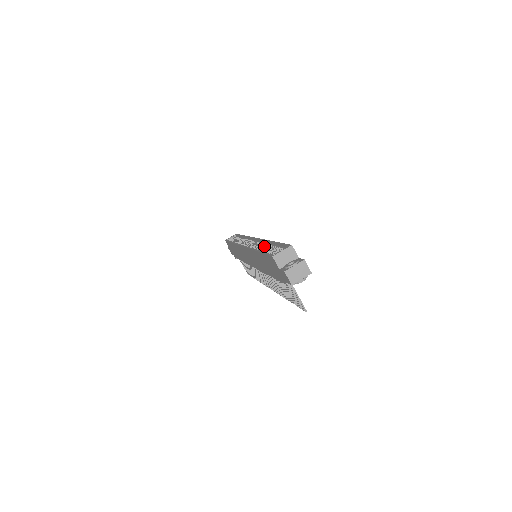
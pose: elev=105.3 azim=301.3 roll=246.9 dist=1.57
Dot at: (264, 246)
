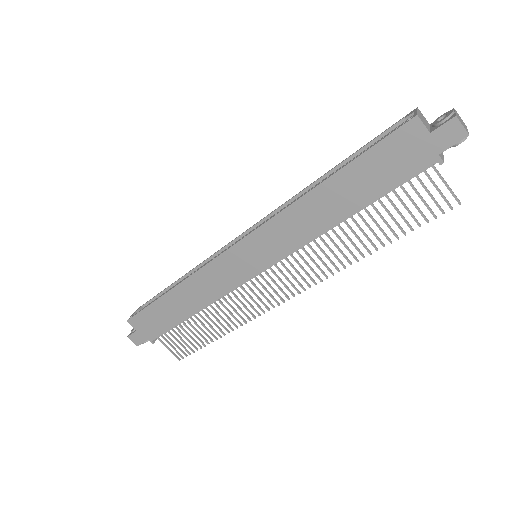
Dot at: occluded
